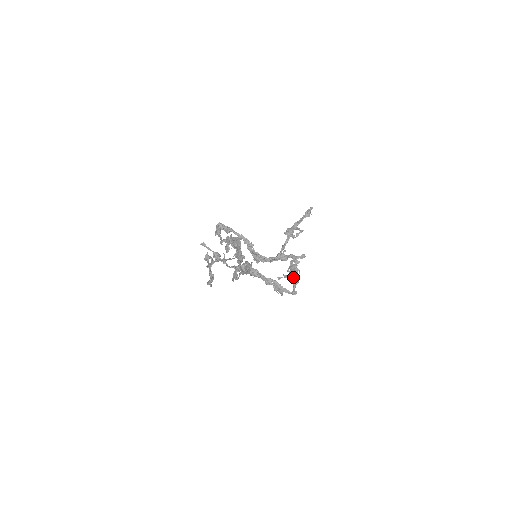
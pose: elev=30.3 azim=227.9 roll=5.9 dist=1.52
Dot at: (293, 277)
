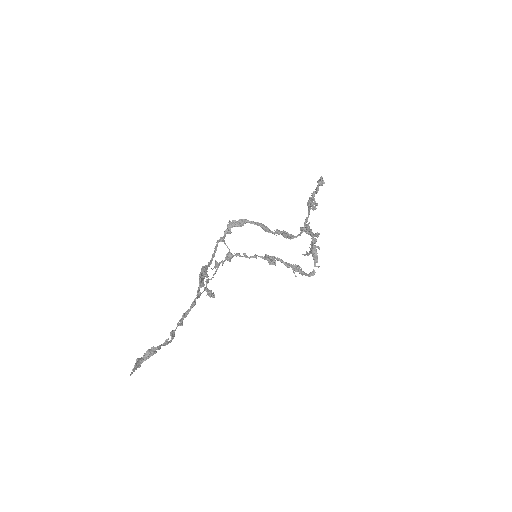
Dot at: (312, 256)
